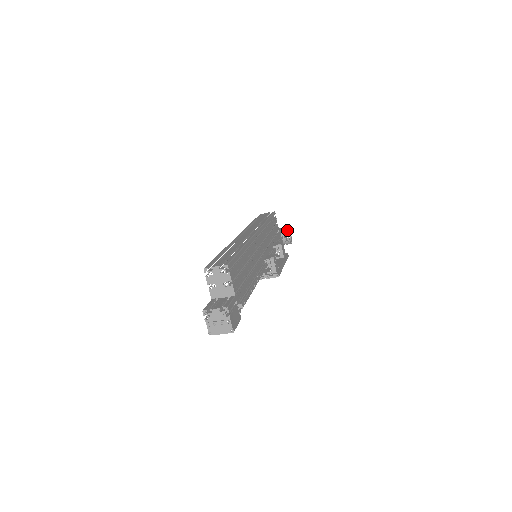
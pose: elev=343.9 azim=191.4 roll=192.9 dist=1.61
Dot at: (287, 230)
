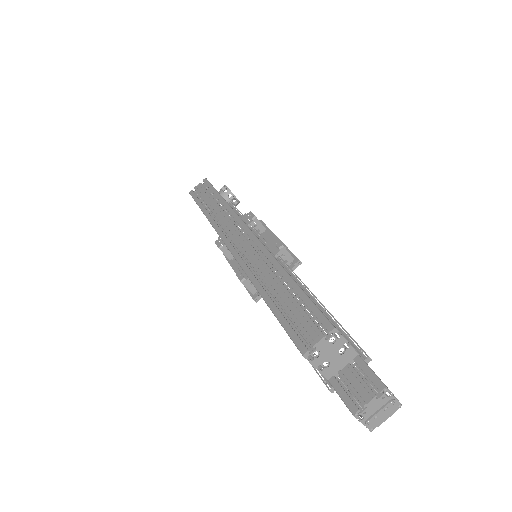
Dot at: (228, 190)
